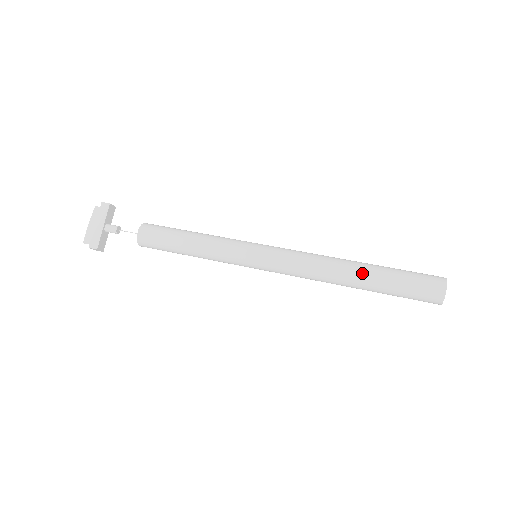
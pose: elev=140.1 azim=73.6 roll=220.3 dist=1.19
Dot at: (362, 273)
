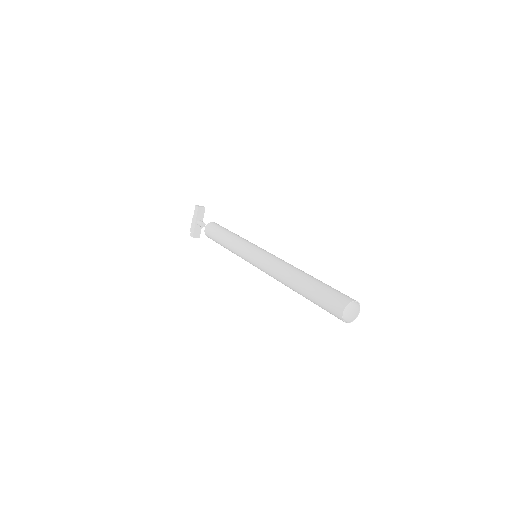
Dot at: (297, 285)
